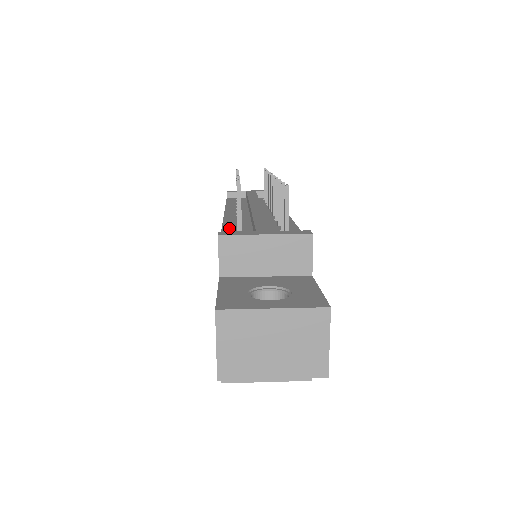
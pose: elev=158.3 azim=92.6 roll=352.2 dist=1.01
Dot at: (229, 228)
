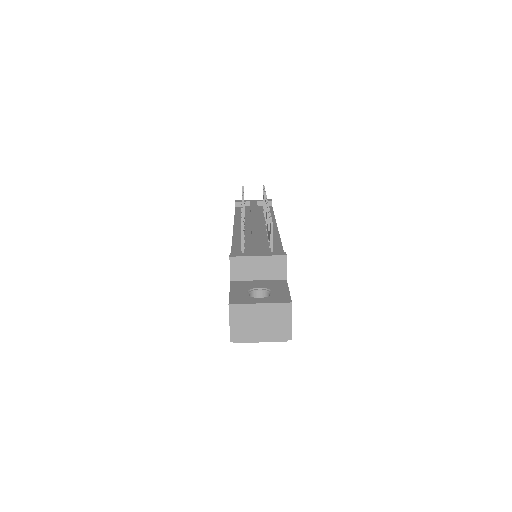
Dot at: (236, 244)
